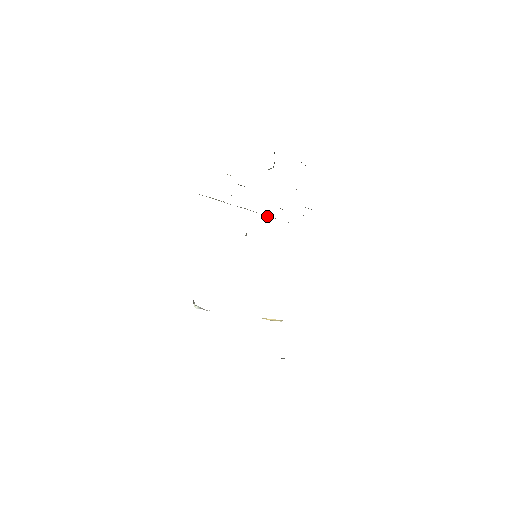
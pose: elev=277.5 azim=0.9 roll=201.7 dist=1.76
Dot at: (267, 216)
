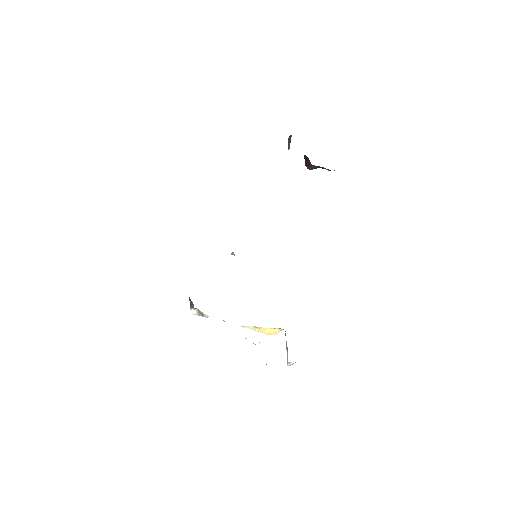
Dot at: occluded
